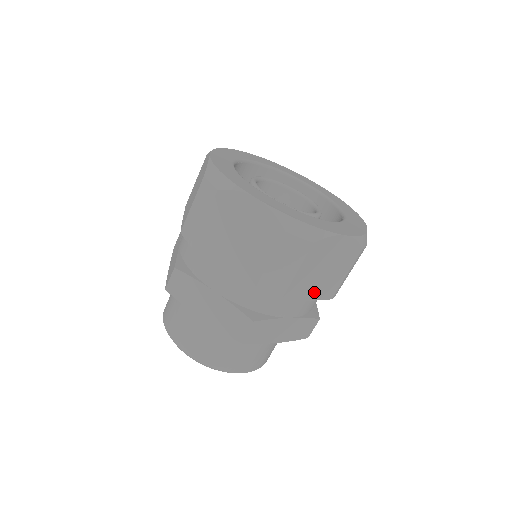
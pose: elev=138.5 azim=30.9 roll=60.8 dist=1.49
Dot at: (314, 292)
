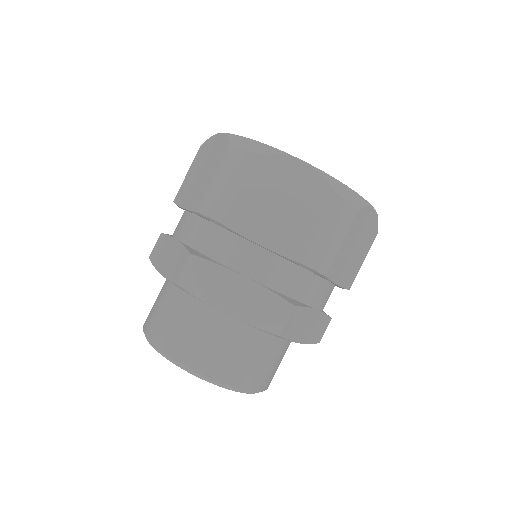
Dot at: (343, 276)
